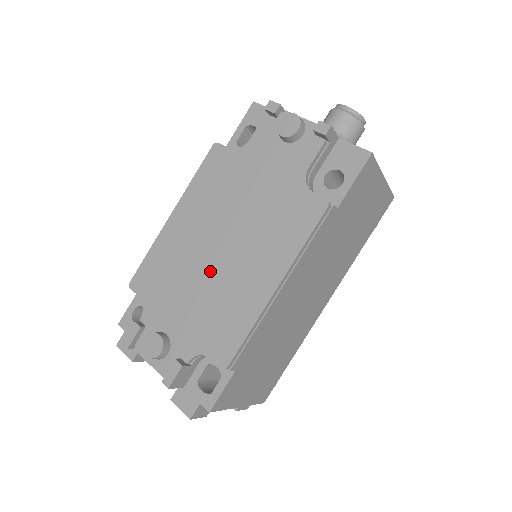
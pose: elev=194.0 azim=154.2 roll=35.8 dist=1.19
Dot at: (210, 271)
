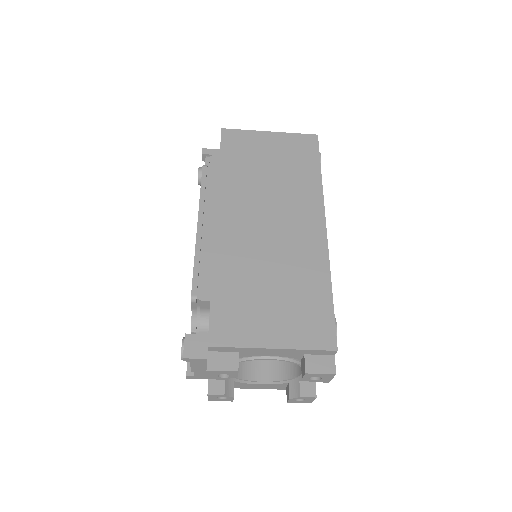
Dot at: occluded
